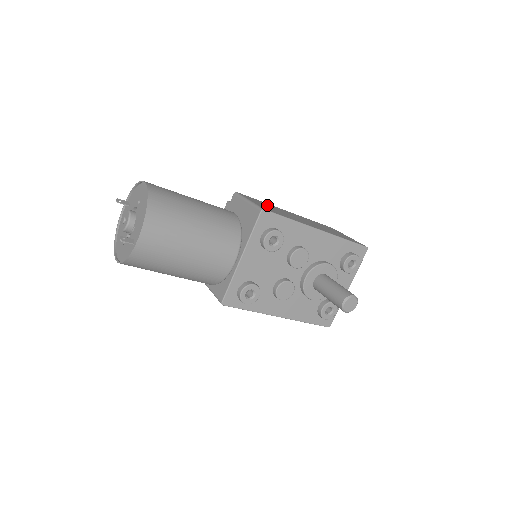
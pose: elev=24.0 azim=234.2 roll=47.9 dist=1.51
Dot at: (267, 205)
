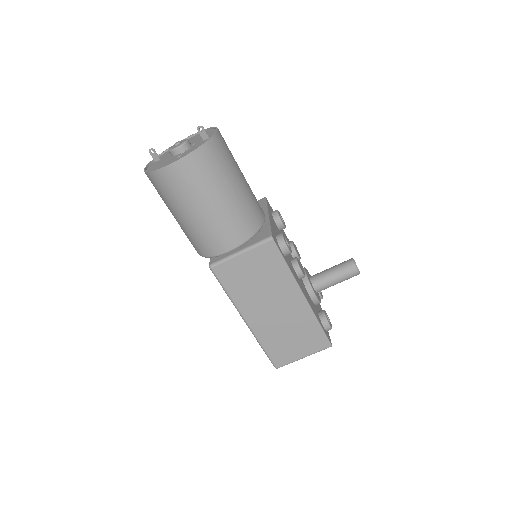
Dot at: occluded
